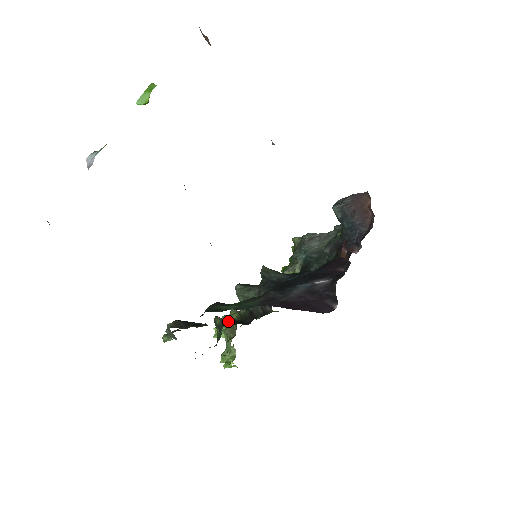
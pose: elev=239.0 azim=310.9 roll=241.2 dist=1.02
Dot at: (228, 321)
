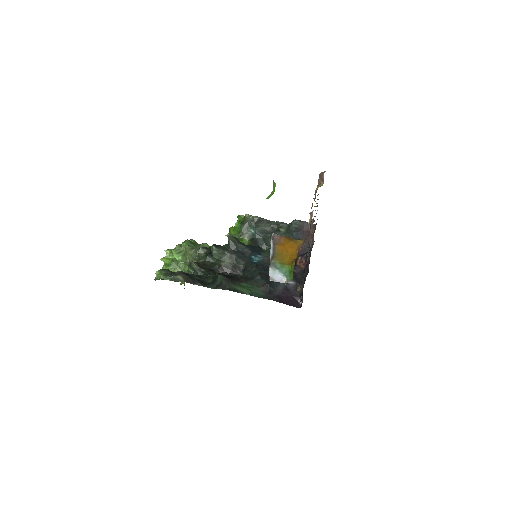
Dot at: (201, 266)
